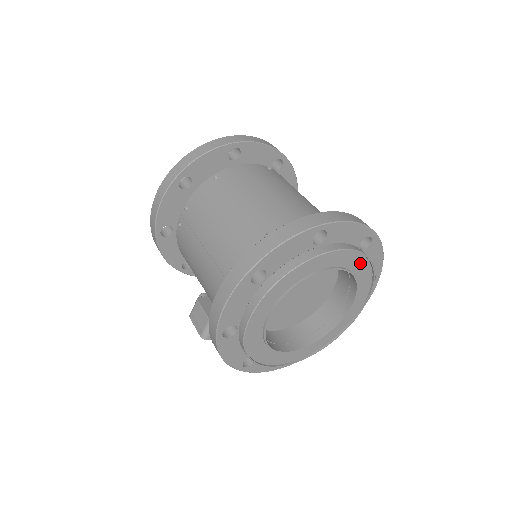
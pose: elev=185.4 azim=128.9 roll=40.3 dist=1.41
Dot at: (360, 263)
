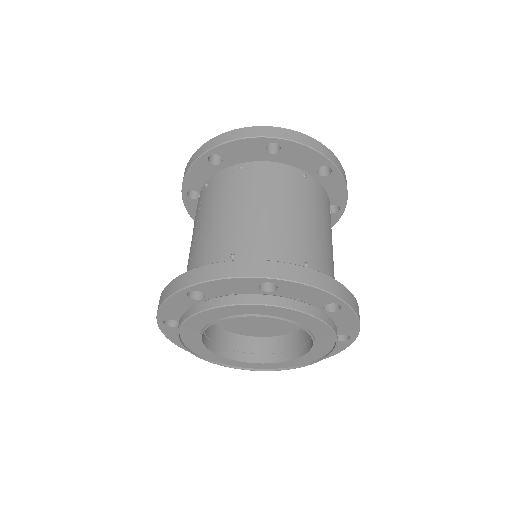
Dot at: (317, 324)
